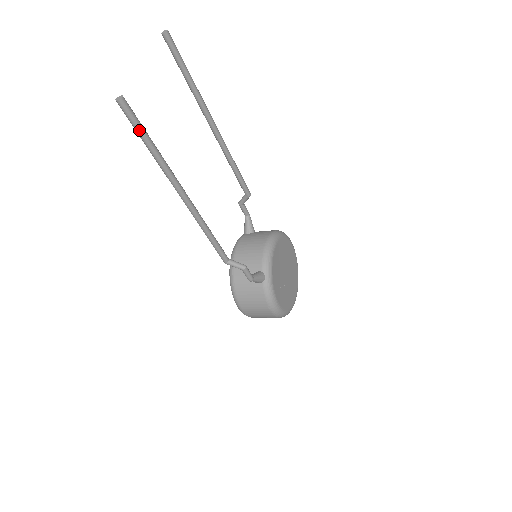
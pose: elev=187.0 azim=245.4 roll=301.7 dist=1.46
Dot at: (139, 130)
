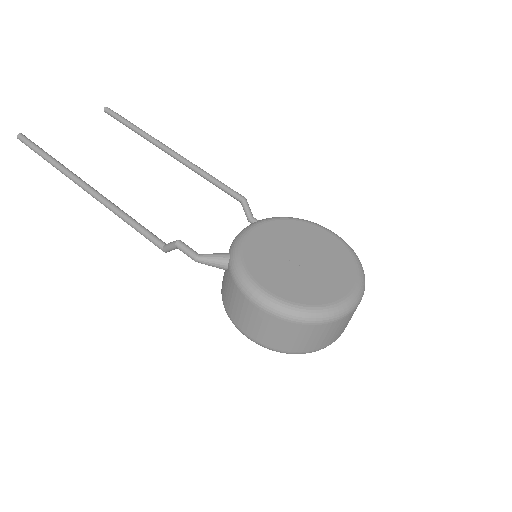
Dot at: (35, 150)
